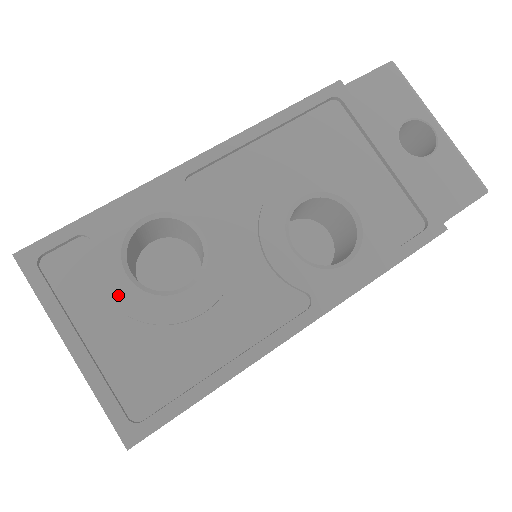
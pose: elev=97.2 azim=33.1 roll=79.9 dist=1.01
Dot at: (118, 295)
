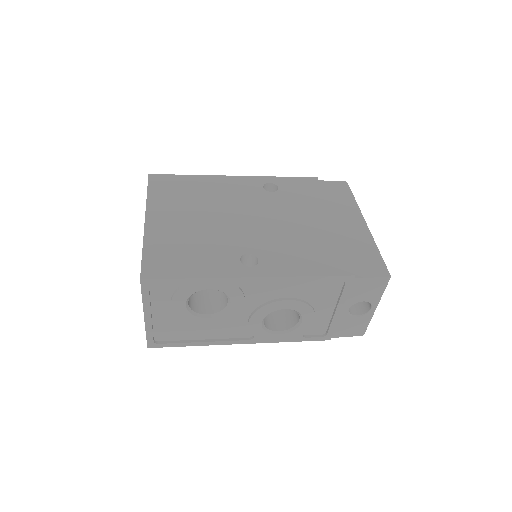
Dot at: (177, 309)
